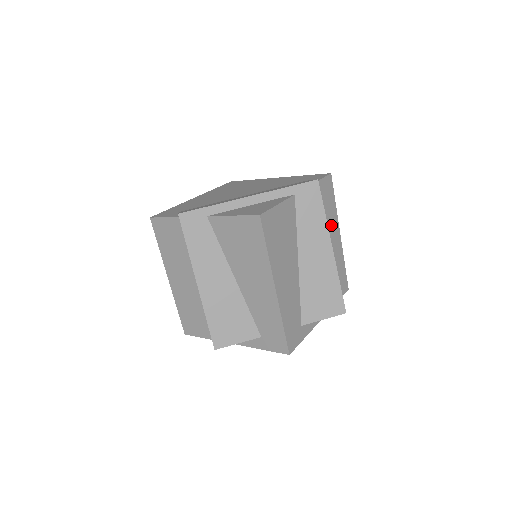
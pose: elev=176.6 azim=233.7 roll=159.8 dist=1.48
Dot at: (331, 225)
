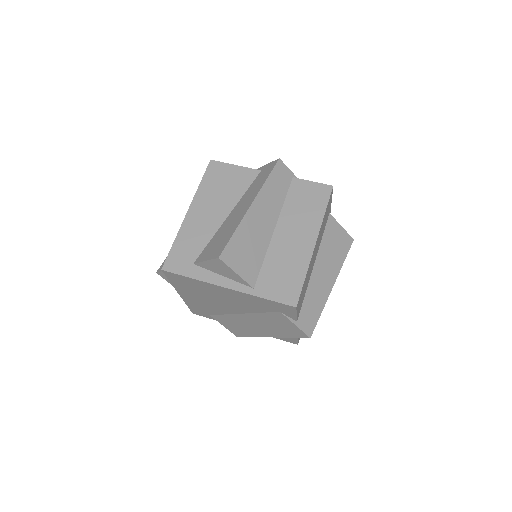
Dot at: (303, 225)
